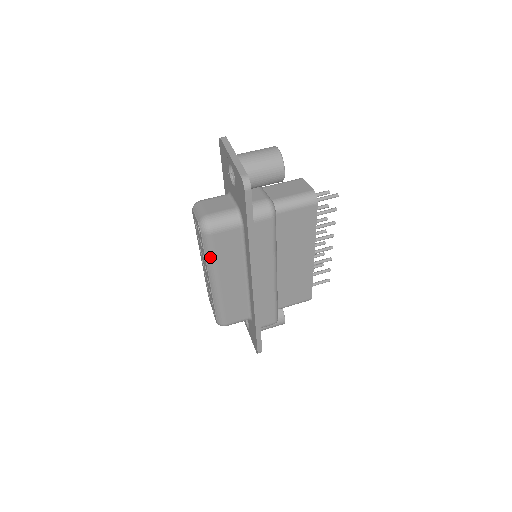
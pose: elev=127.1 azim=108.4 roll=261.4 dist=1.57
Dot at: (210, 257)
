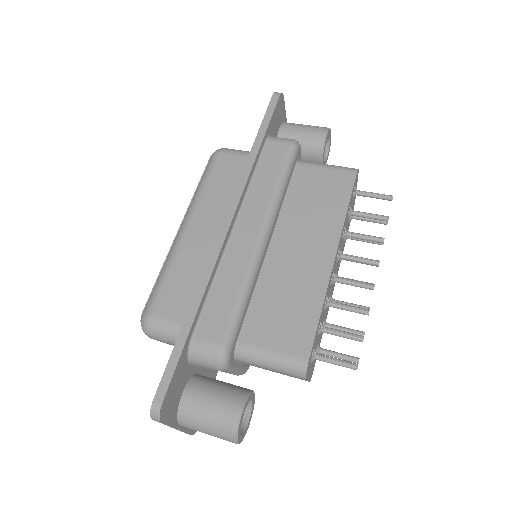
Dot at: (201, 184)
